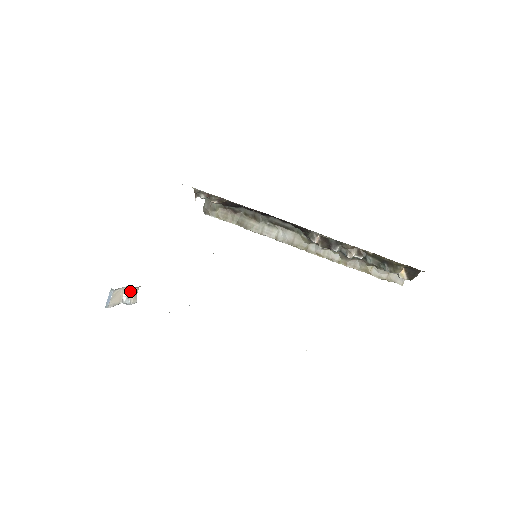
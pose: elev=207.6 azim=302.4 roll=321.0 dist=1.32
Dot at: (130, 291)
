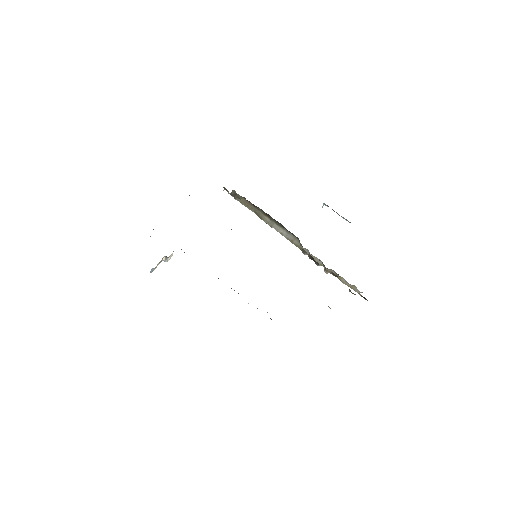
Dot at: (167, 258)
